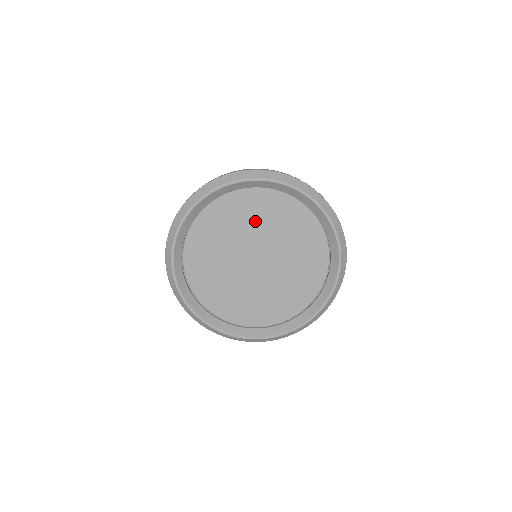
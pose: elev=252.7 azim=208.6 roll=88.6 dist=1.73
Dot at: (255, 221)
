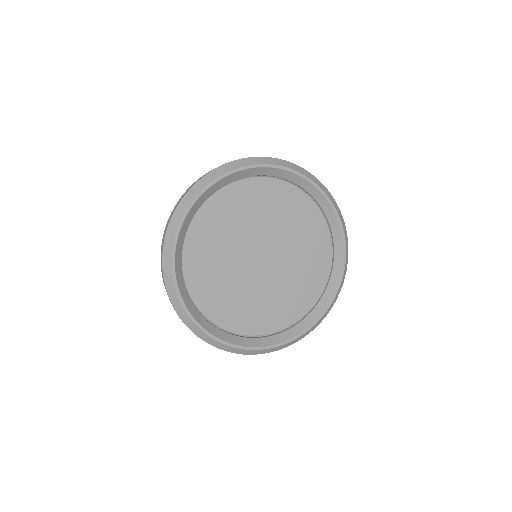
Dot at: (239, 221)
